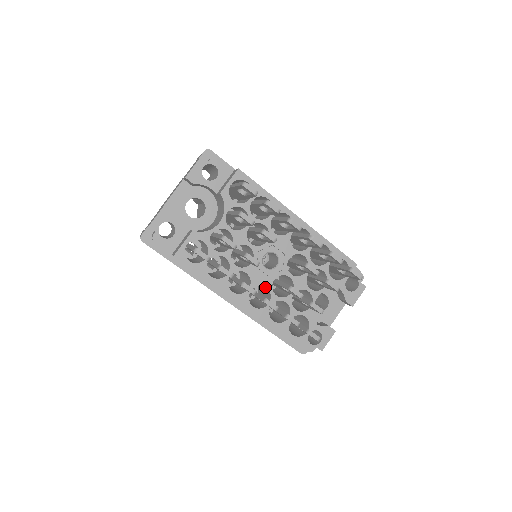
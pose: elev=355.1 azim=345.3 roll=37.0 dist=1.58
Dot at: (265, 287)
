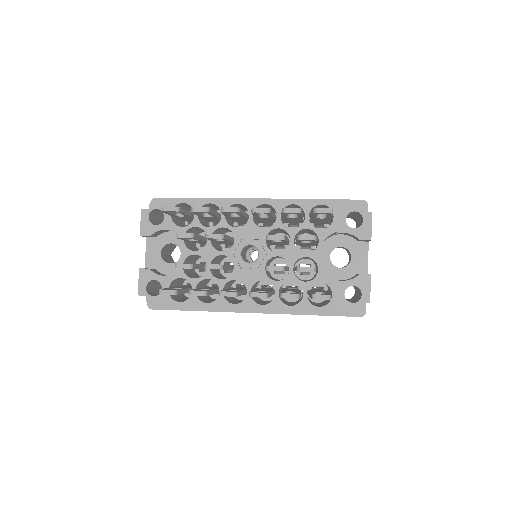
Dot at: occluded
